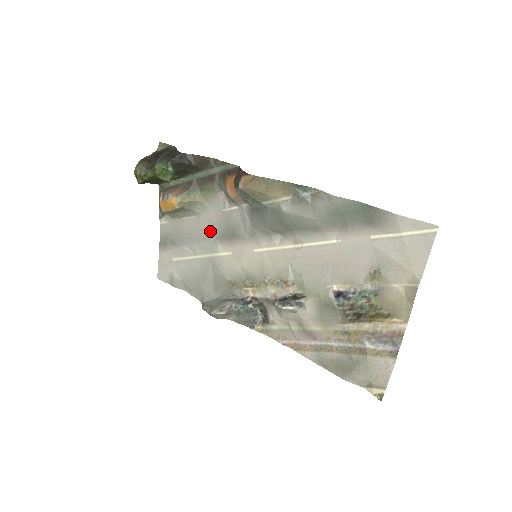
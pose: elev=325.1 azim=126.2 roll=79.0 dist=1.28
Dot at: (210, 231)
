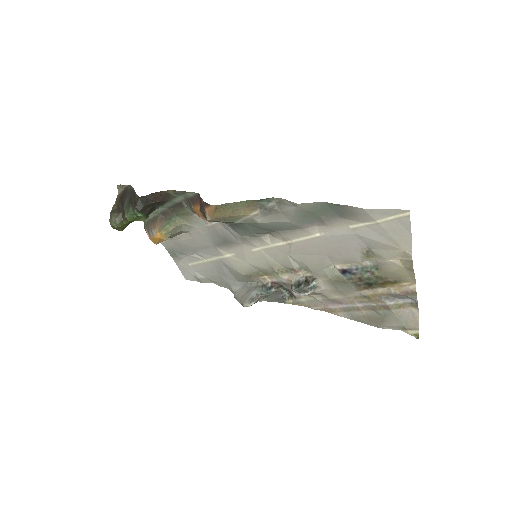
Dot at: (206, 242)
